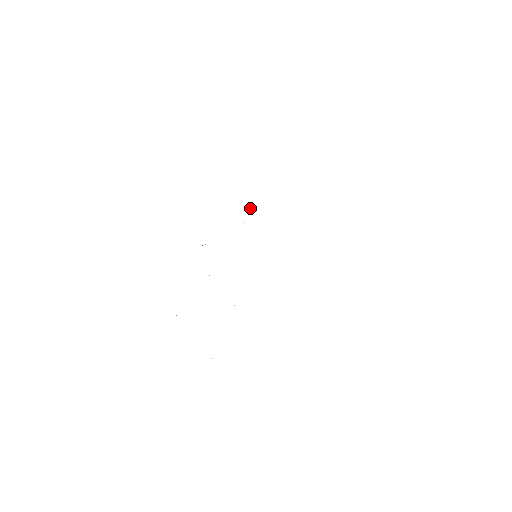
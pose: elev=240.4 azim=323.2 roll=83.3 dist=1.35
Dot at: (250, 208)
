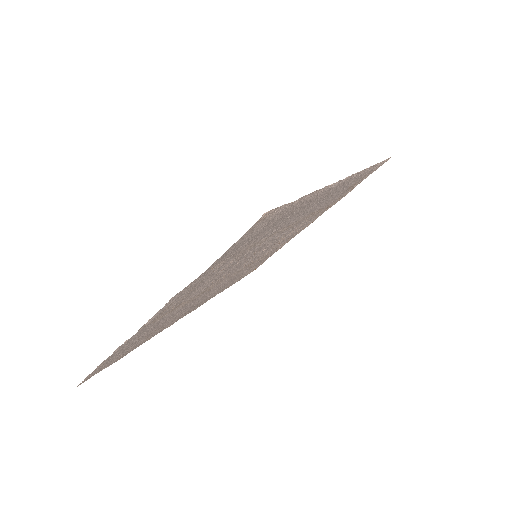
Dot at: occluded
